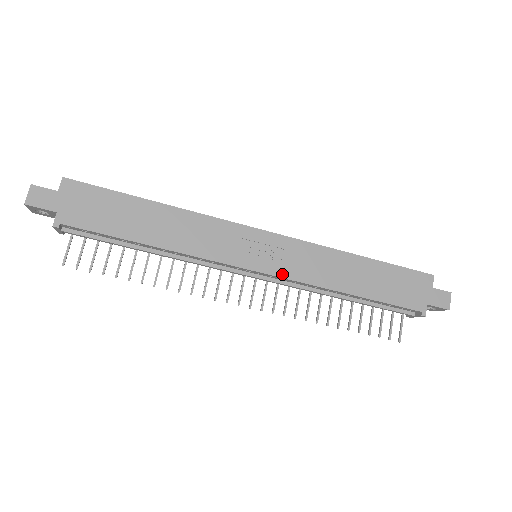
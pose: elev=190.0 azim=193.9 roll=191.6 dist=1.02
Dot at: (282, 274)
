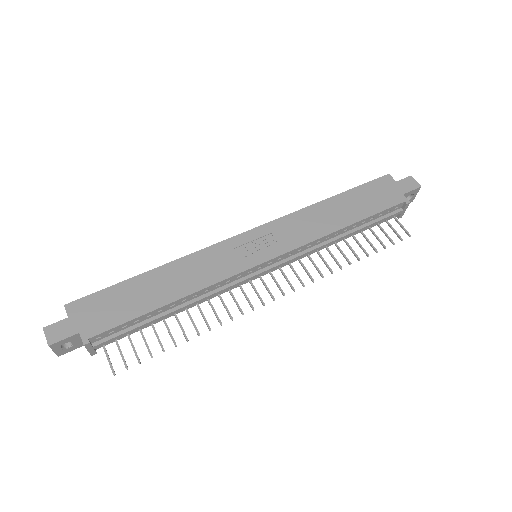
Dot at: (285, 250)
